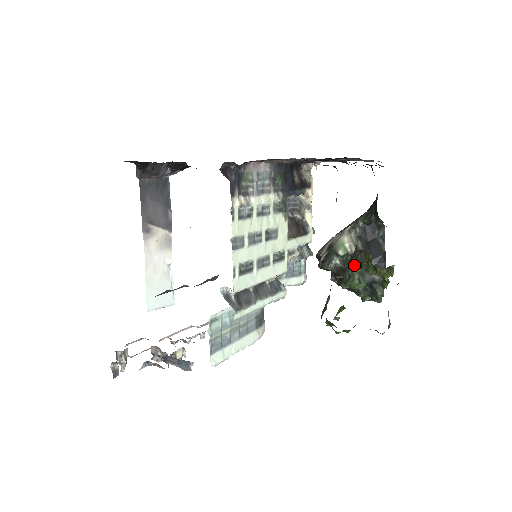
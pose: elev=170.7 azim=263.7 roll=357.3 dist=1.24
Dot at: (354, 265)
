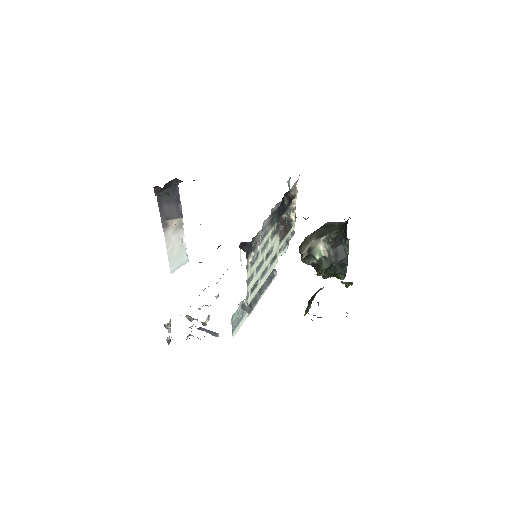
Dot at: occluded
